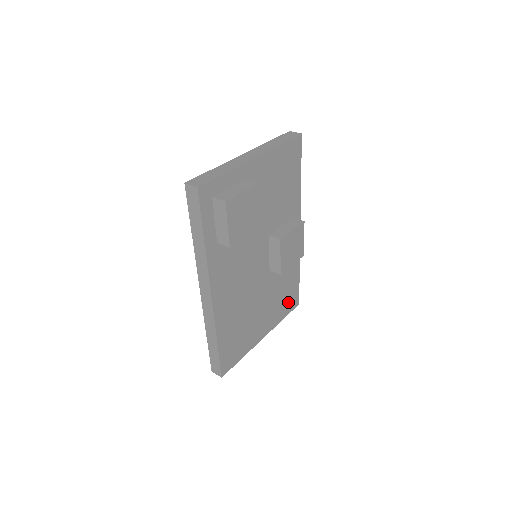
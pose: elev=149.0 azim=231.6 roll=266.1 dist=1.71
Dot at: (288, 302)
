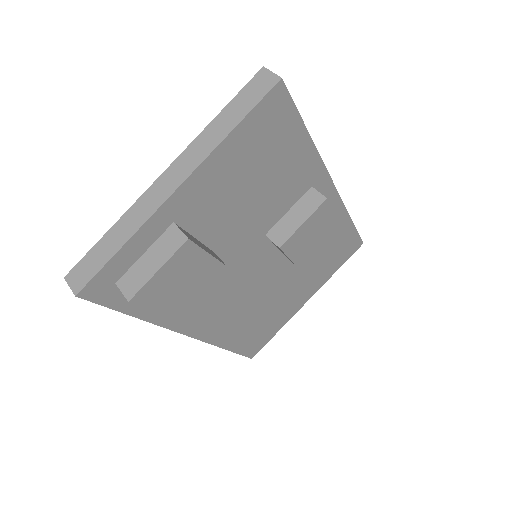
Dot at: (340, 254)
